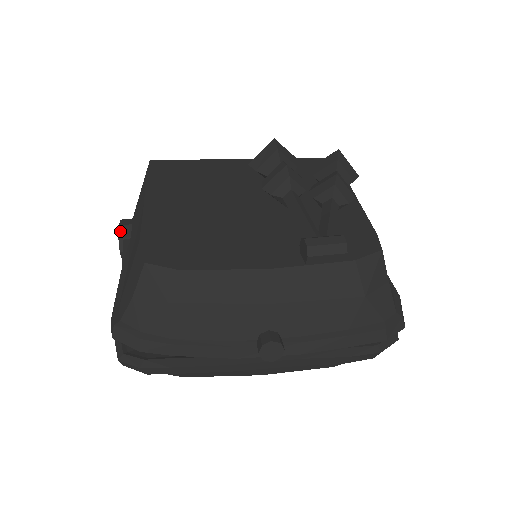
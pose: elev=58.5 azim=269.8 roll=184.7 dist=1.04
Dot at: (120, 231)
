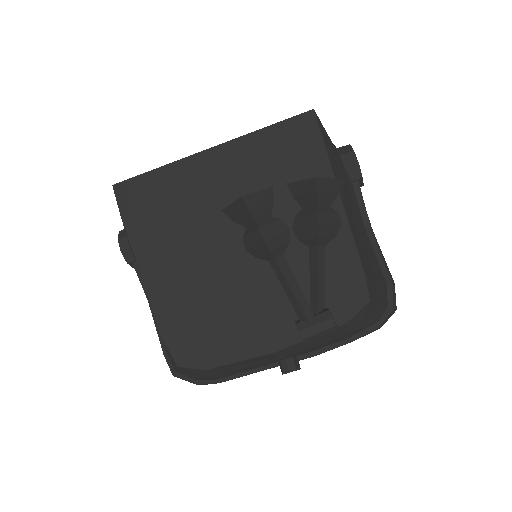
Dot at: (125, 257)
